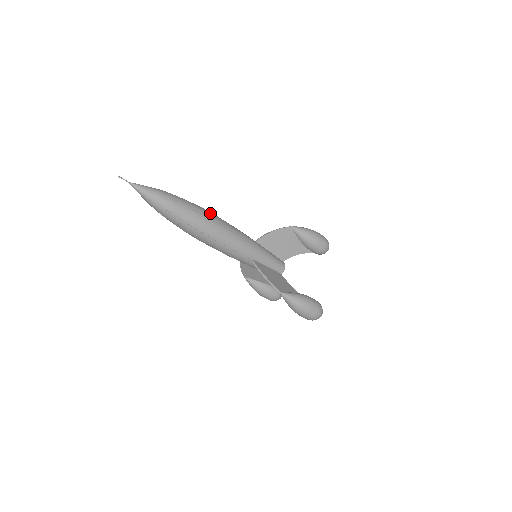
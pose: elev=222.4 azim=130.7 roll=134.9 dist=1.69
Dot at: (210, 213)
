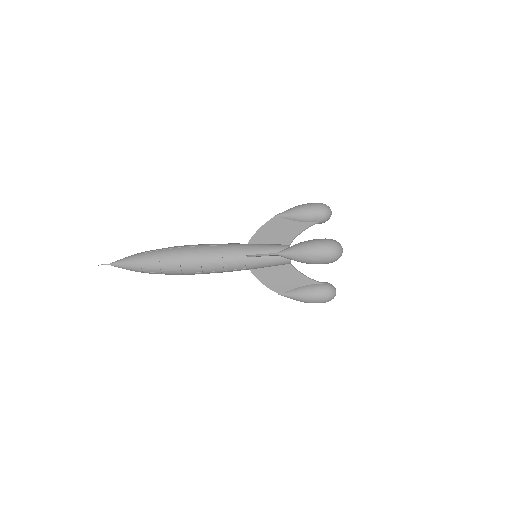
Dot at: (185, 245)
